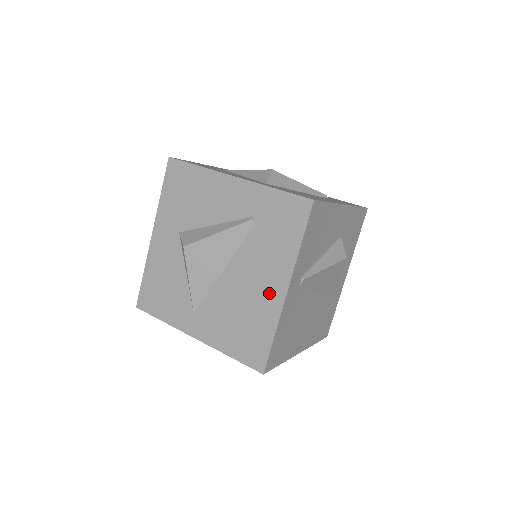
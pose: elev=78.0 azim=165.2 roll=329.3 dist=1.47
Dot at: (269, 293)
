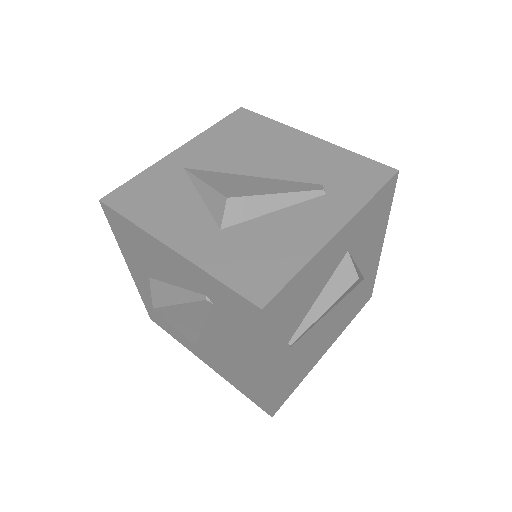
Dot at: (251, 366)
